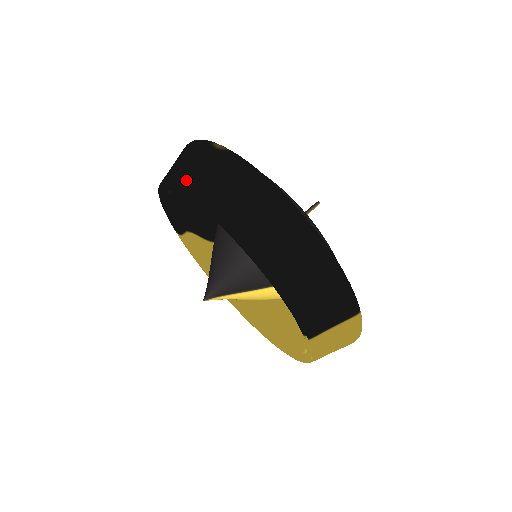
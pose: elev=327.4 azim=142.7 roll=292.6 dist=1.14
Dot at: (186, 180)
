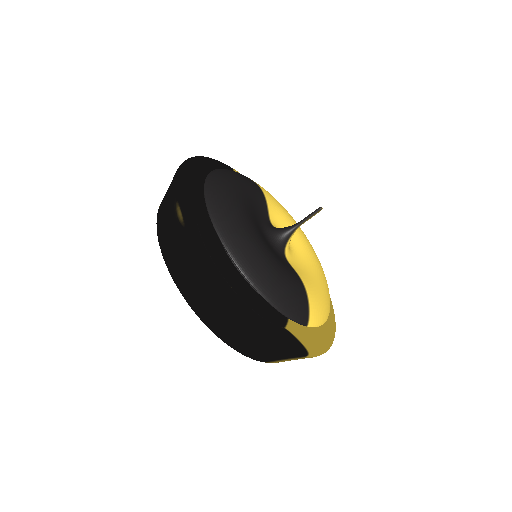
Dot at: (161, 234)
